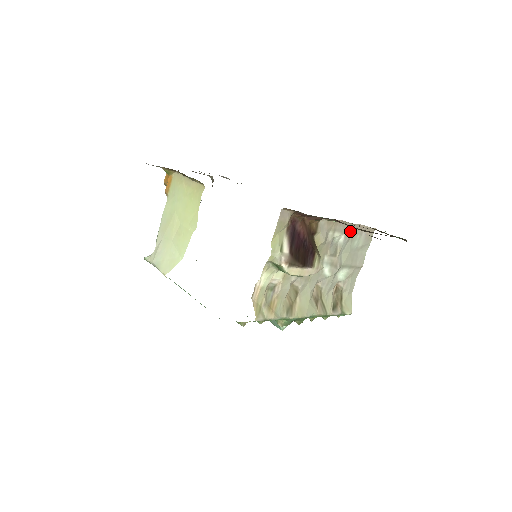
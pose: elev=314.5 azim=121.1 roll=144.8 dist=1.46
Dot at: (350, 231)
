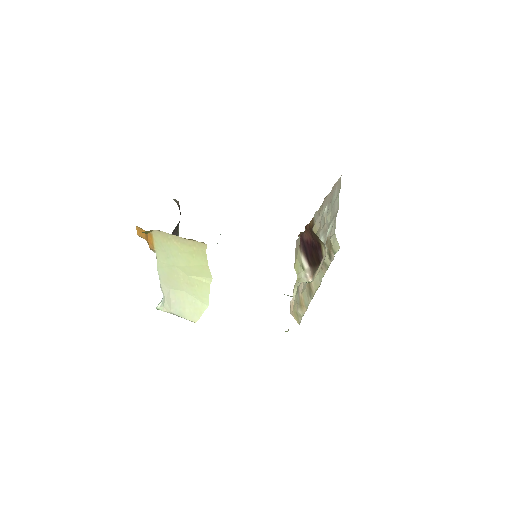
Dot at: (330, 198)
